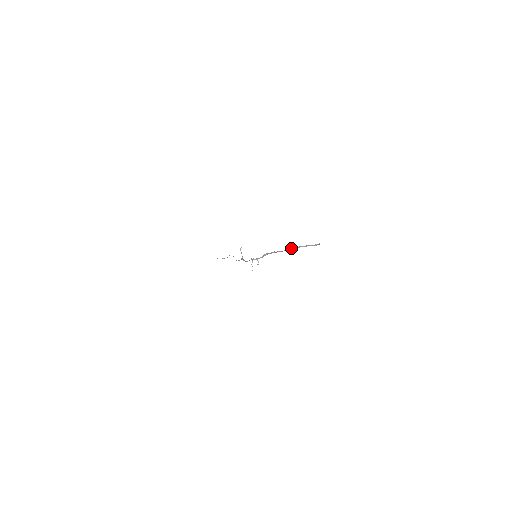
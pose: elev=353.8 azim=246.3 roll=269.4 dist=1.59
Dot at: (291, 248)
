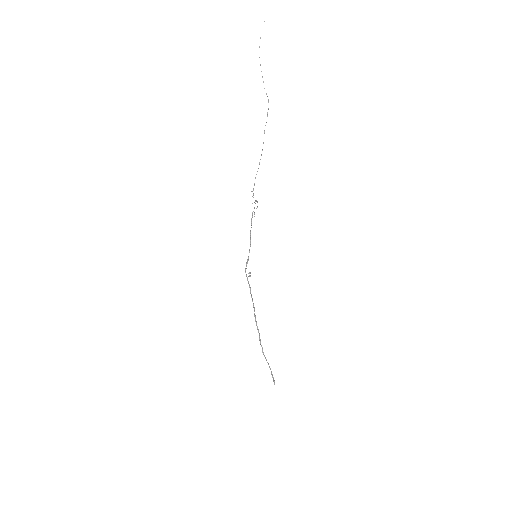
Dot at: (261, 346)
